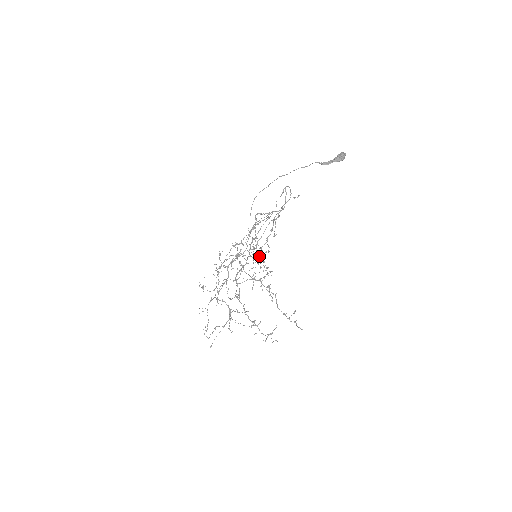
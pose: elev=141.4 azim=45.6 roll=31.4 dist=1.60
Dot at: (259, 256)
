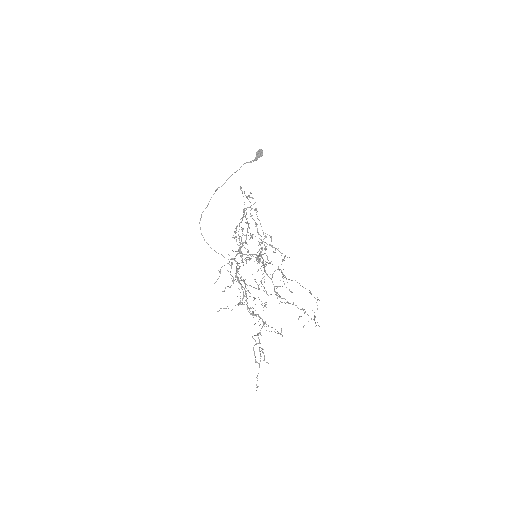
Dot at: (266, 248)
